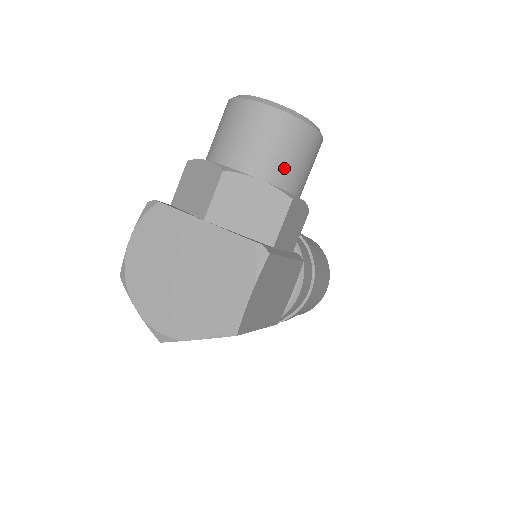
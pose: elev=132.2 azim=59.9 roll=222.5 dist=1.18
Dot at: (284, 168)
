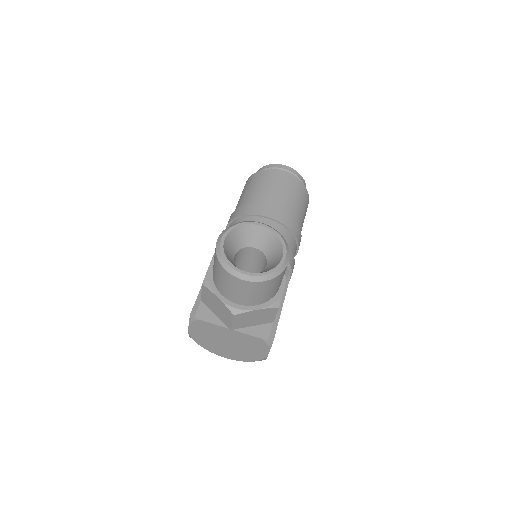
Dot at: (269, 295)
